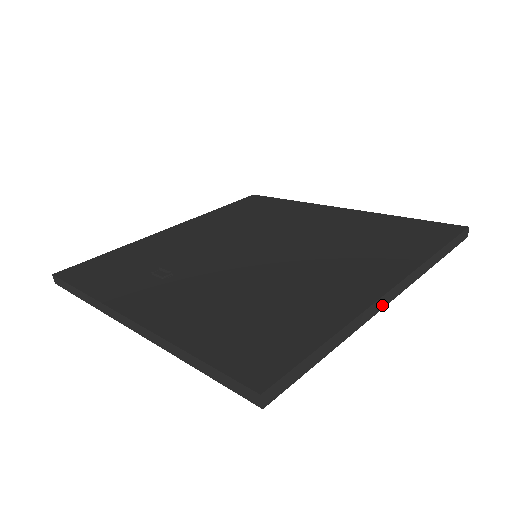
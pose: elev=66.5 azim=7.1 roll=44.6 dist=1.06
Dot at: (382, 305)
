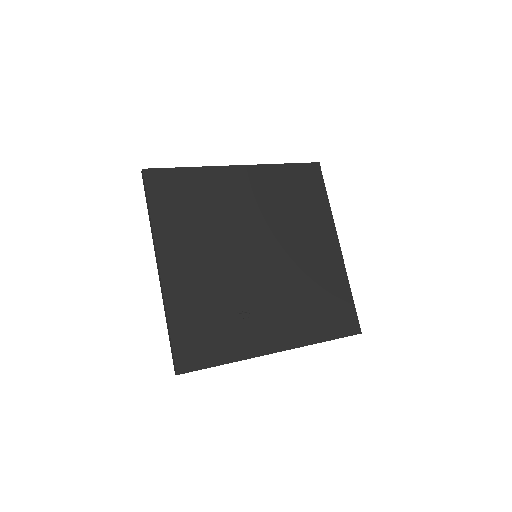
Dot at: occluded
